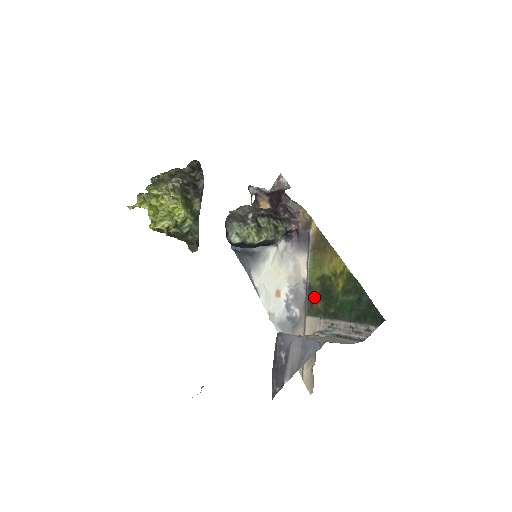
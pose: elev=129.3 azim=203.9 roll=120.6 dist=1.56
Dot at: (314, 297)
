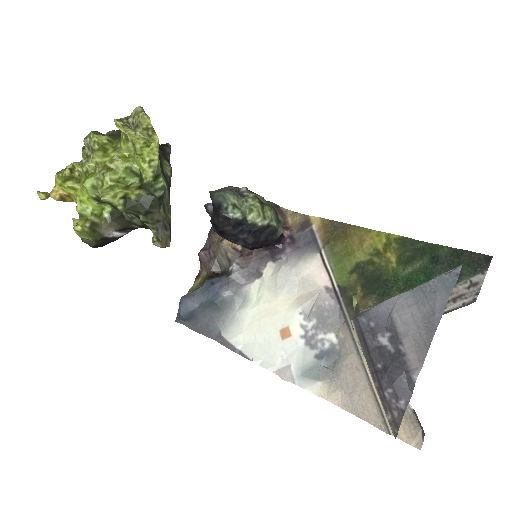
Dot at: occluded
